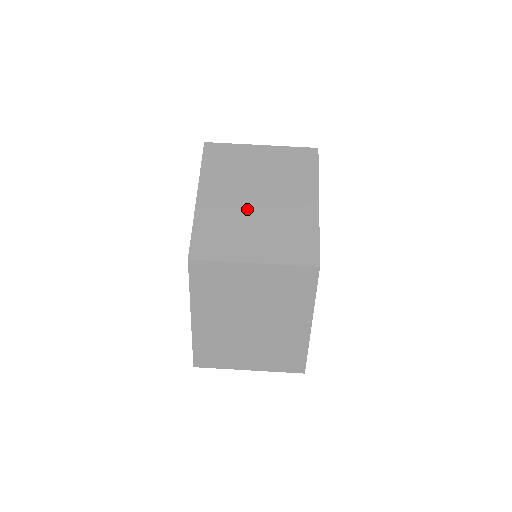
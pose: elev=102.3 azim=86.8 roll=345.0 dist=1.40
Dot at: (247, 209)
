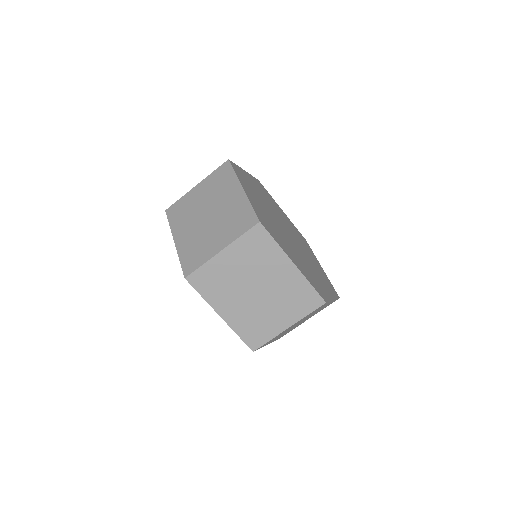
Dot at: (204, 225)
